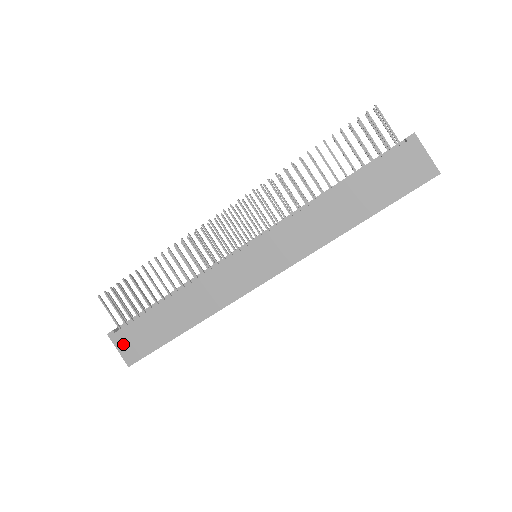
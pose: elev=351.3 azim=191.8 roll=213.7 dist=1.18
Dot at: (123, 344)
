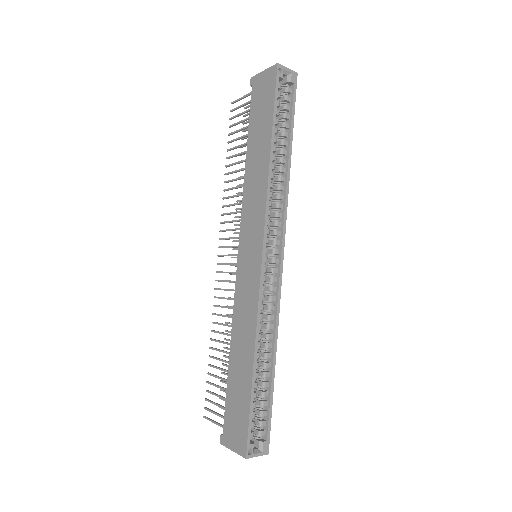
Dot at: (231, 439)
